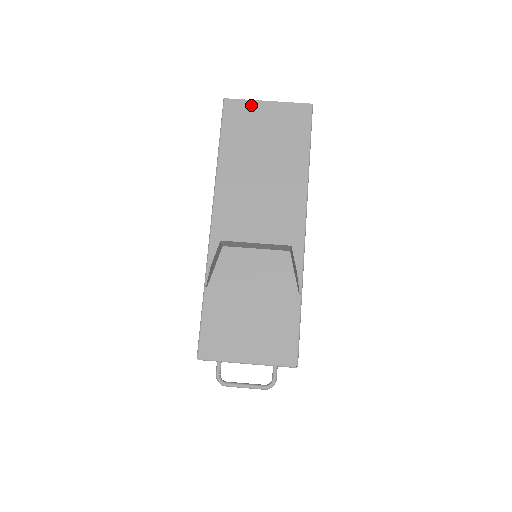
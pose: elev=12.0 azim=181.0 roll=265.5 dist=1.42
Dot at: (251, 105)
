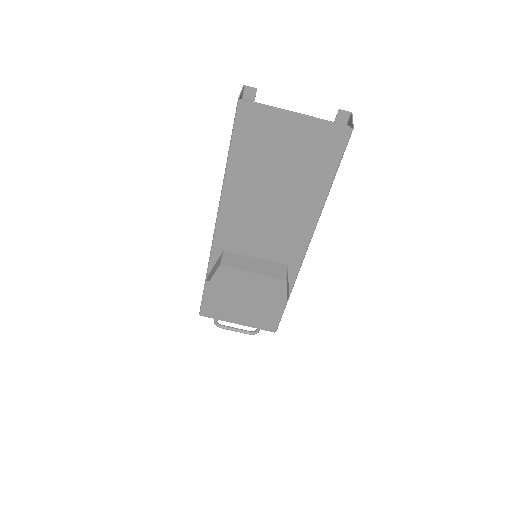
Dot at: (273, 116)
